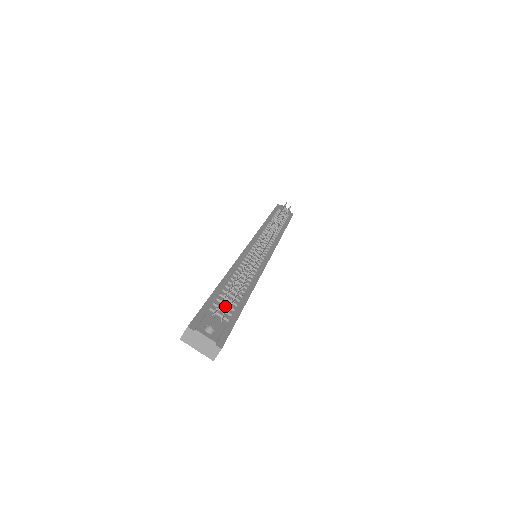
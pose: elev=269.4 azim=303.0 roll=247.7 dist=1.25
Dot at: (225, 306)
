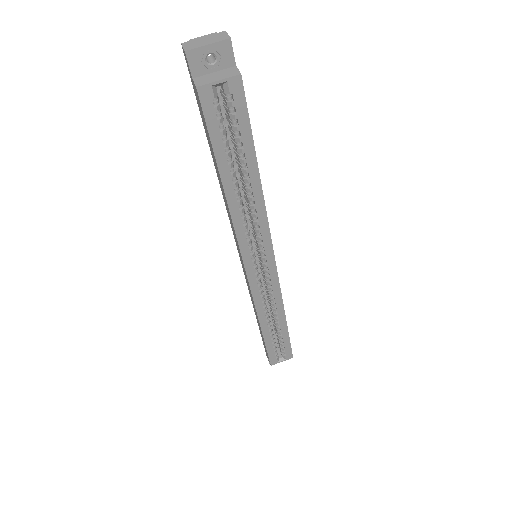
Dot at: (221, 112)
